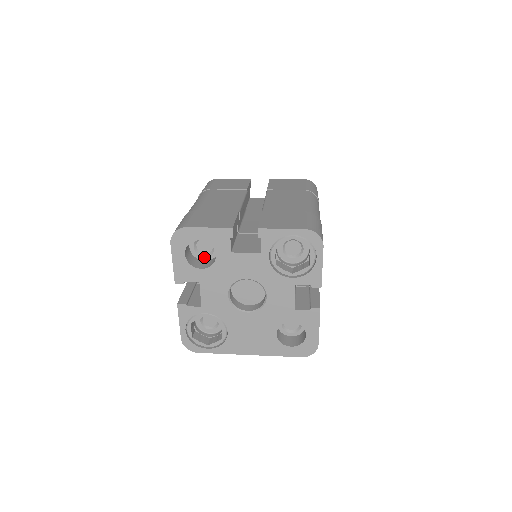
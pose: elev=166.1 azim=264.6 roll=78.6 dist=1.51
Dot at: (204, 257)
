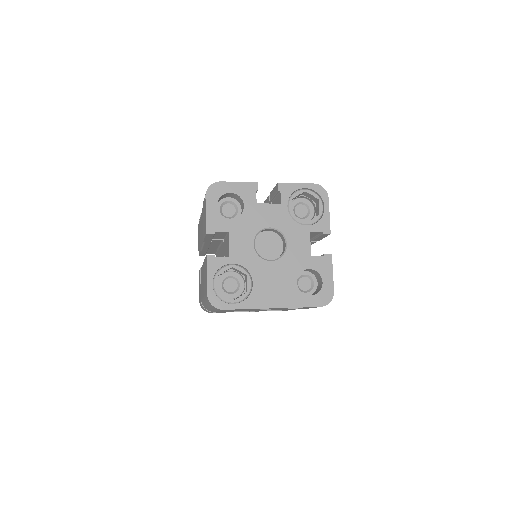
Dot at: occluded
